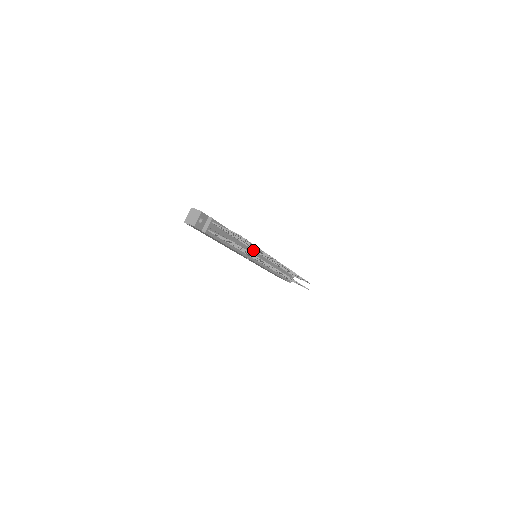
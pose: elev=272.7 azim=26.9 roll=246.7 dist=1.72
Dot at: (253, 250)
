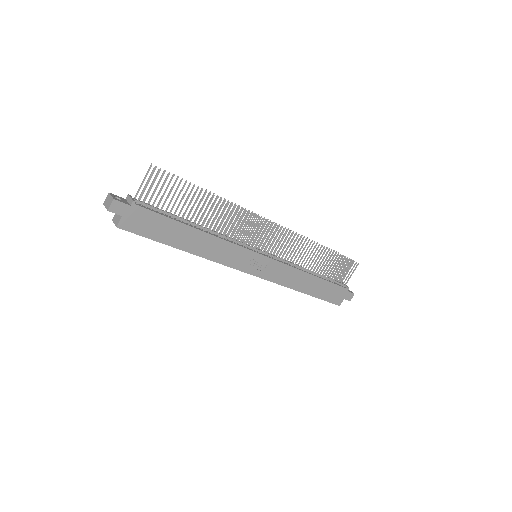
Dot at: occluded
